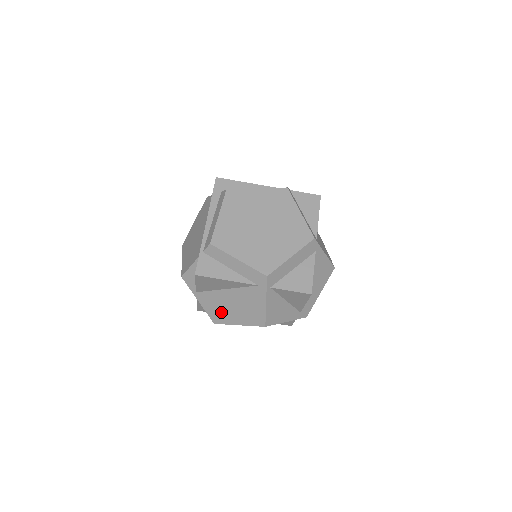
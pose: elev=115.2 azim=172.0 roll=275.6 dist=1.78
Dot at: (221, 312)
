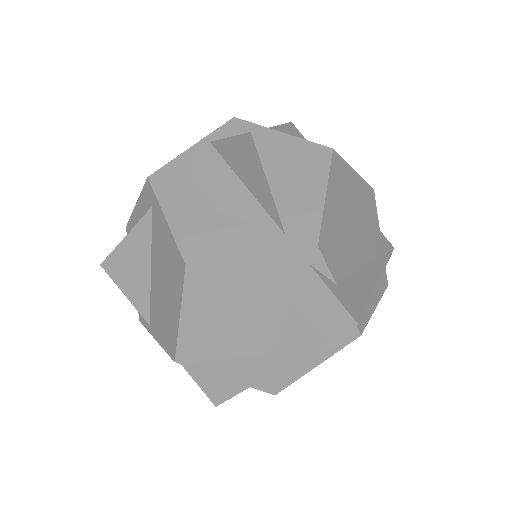
Dot at: (166, 322)
